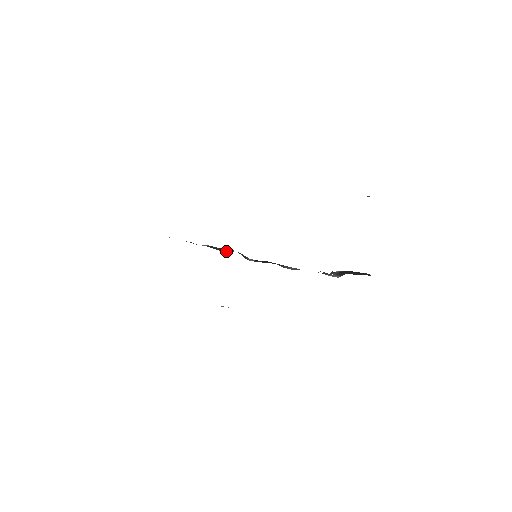
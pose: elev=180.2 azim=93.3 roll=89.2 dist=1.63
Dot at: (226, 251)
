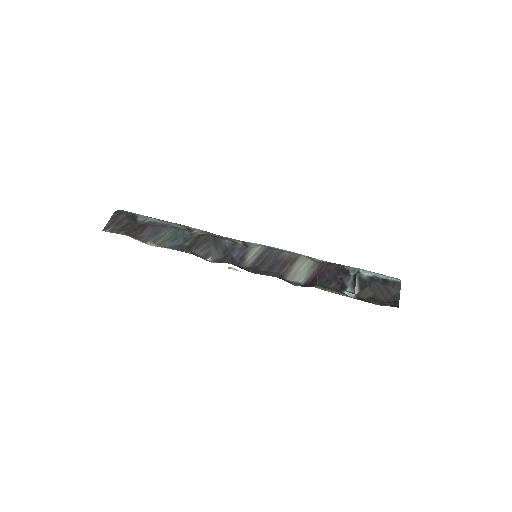
Dot at: (217, 254)
